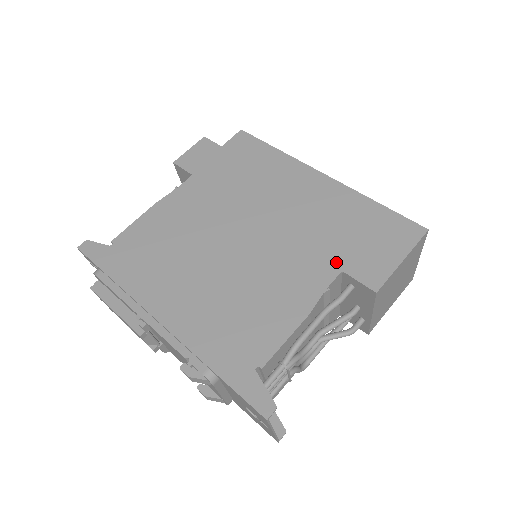
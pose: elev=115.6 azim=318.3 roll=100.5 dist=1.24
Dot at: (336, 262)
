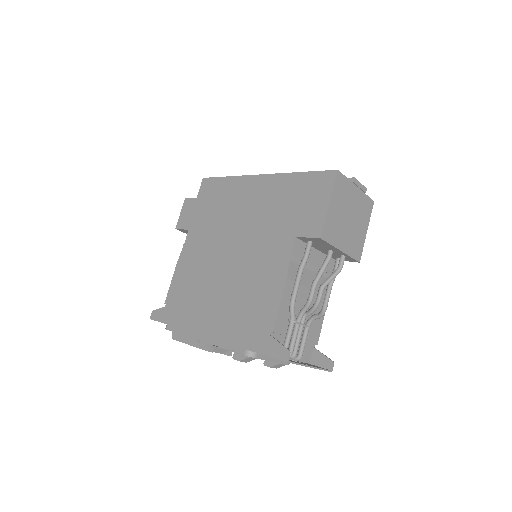
Dot at: (289, 233)
